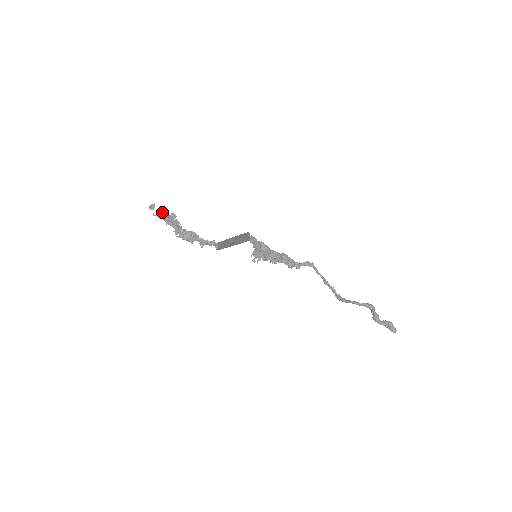
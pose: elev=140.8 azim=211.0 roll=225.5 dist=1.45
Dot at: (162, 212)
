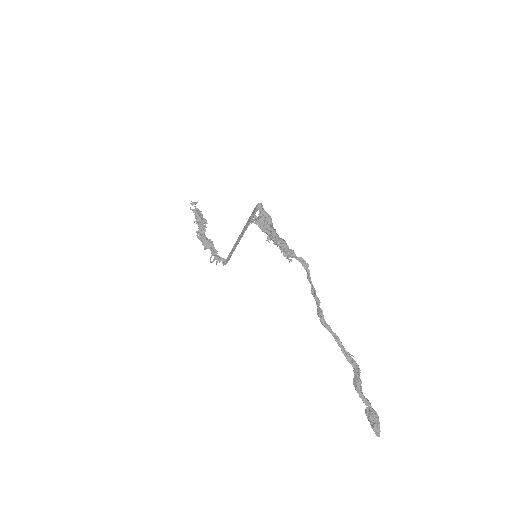
Dot at: (198, 210)
